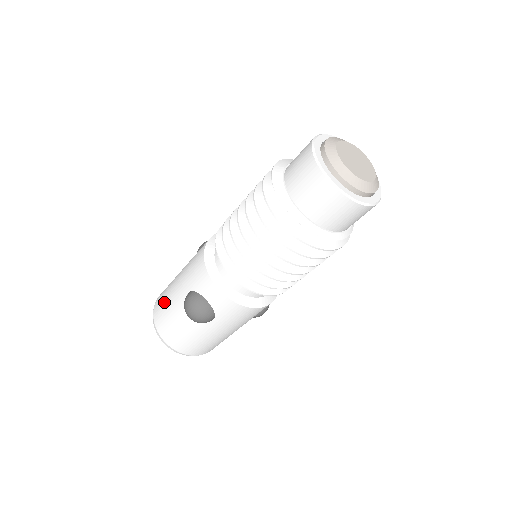
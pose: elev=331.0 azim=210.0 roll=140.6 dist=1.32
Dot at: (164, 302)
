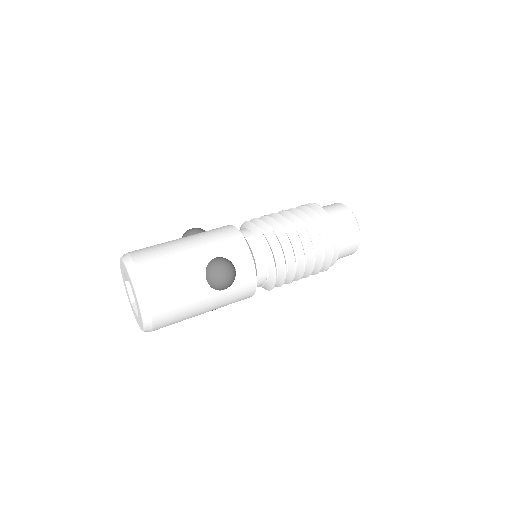
Dot at: (165, 258)
